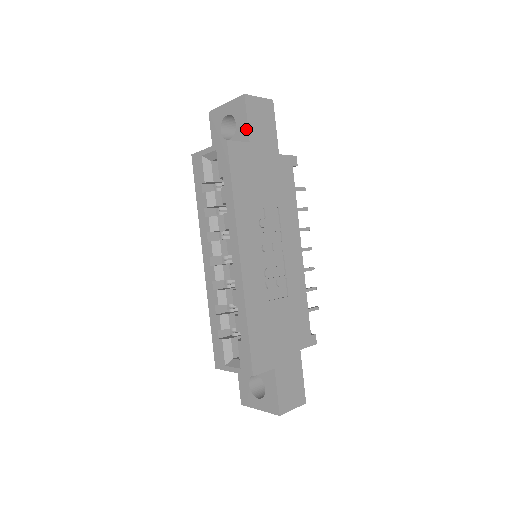
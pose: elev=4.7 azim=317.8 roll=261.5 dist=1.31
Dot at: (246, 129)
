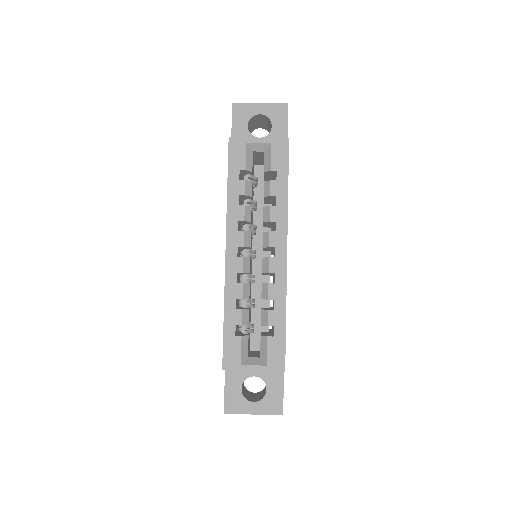
Dot at: (285, 135)
